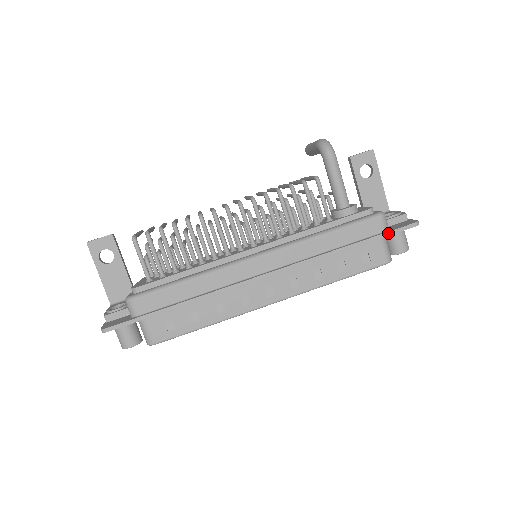
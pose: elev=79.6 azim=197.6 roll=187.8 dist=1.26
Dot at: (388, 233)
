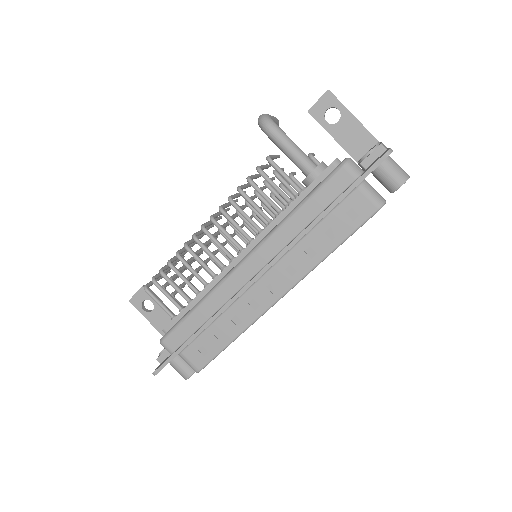
Dot at: (359, 179)
